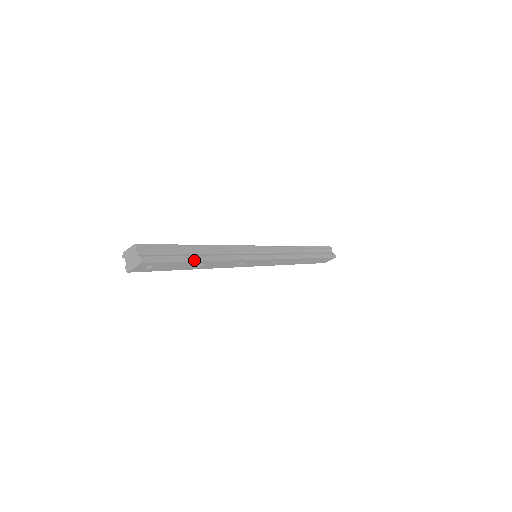
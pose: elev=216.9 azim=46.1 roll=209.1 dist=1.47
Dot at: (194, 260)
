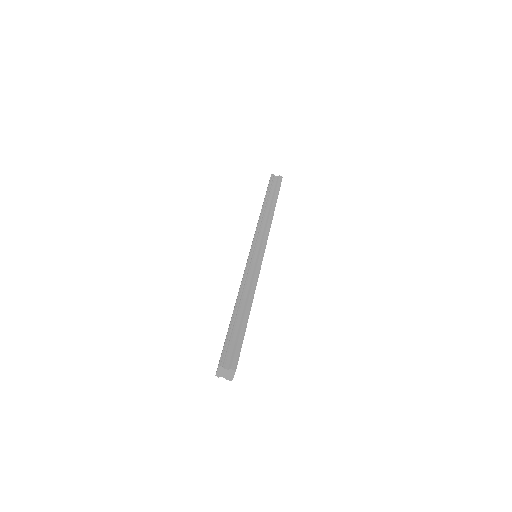
Dot at: (247, 322)
